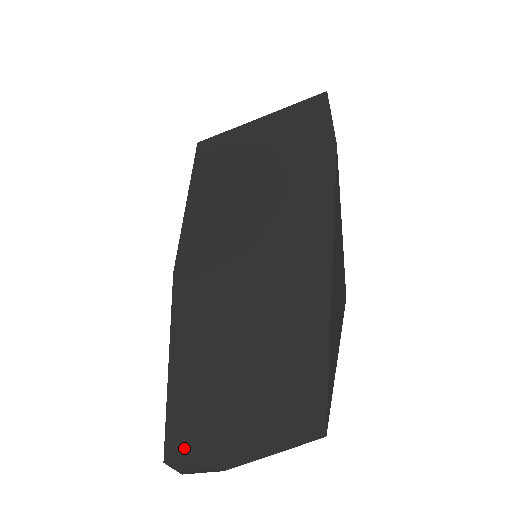
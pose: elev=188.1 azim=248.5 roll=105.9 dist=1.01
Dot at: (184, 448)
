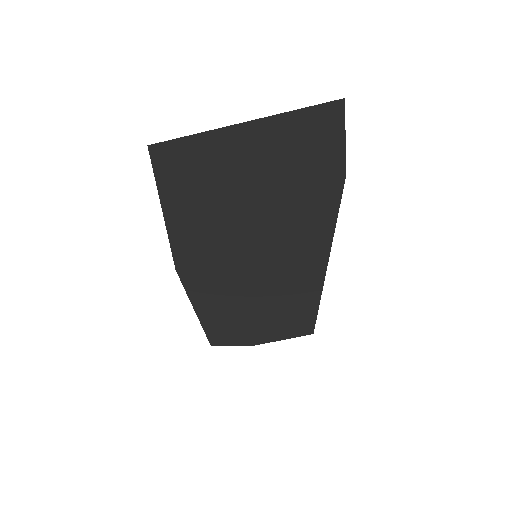
Dot at: (223, 342)
